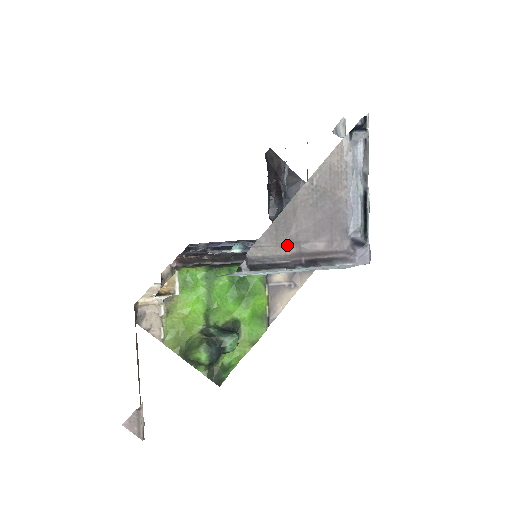
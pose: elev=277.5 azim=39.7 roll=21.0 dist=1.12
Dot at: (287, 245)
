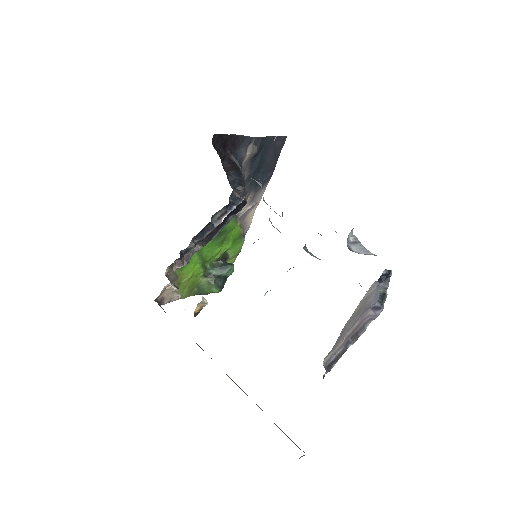
Dot at: (341, 341)
